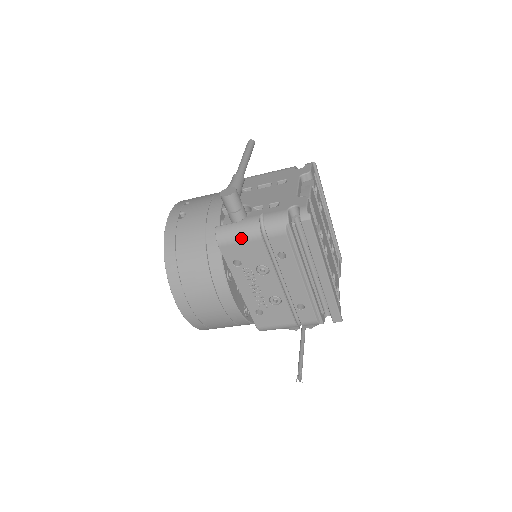
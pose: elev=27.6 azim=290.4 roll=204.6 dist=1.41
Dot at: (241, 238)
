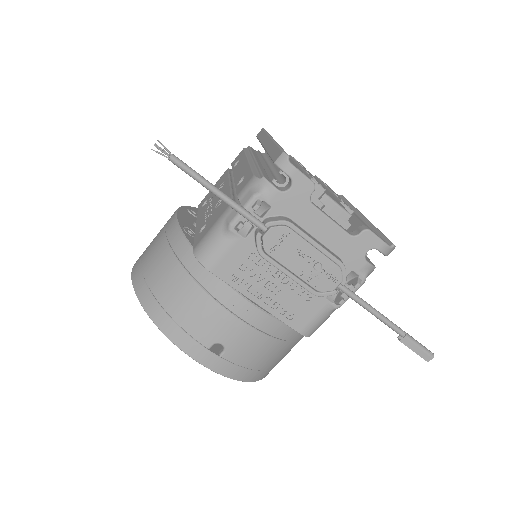
Dot at: occluded
